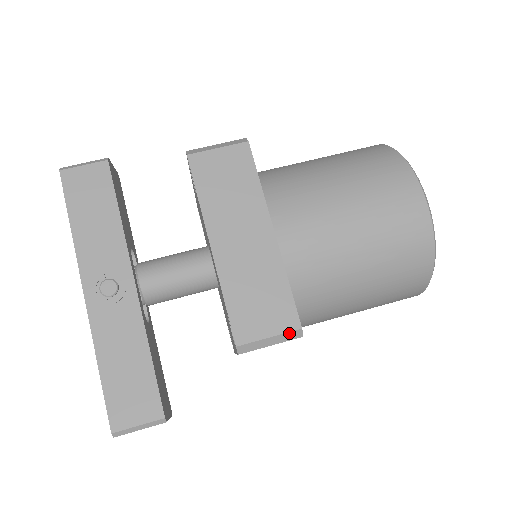
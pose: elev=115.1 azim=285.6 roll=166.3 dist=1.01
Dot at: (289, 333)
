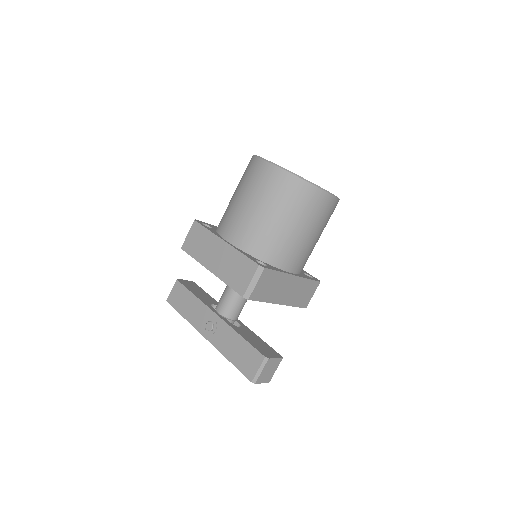
Dot at: (257, 272)
